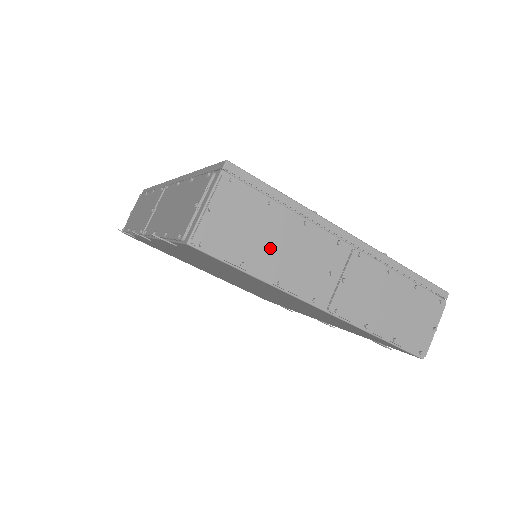
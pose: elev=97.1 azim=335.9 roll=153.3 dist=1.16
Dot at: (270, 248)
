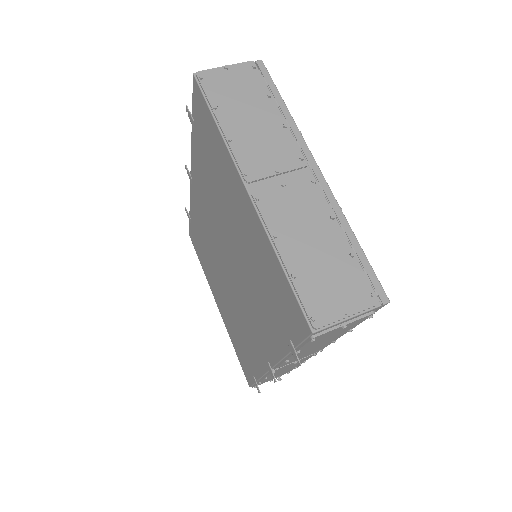
Dot at: (244, 117)
